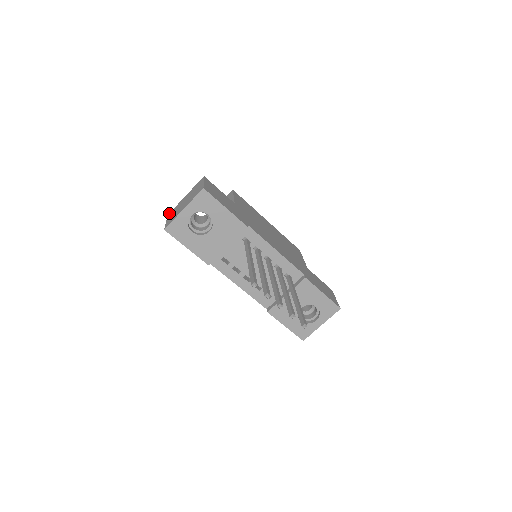
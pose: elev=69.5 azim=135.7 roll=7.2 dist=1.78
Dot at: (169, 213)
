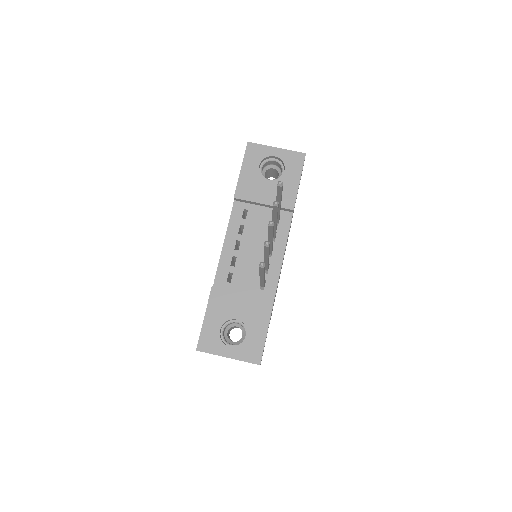
Dot at: occluded
